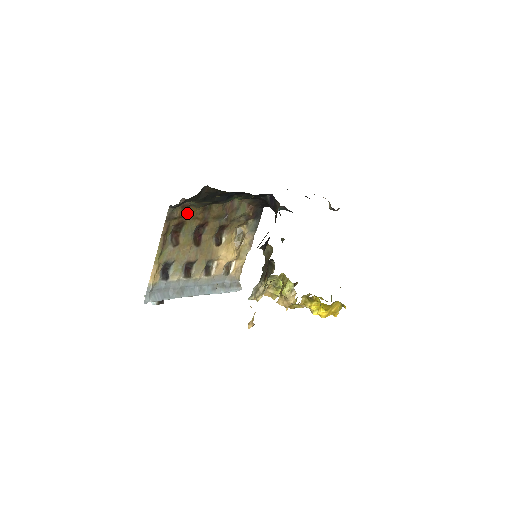
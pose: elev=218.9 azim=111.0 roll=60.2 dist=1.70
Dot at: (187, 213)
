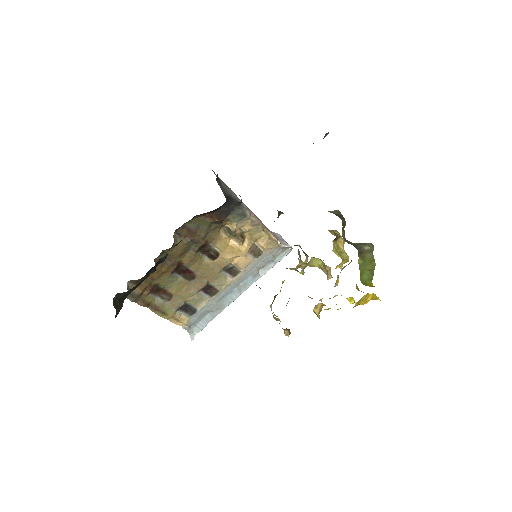
Dot at: (148, 281)
